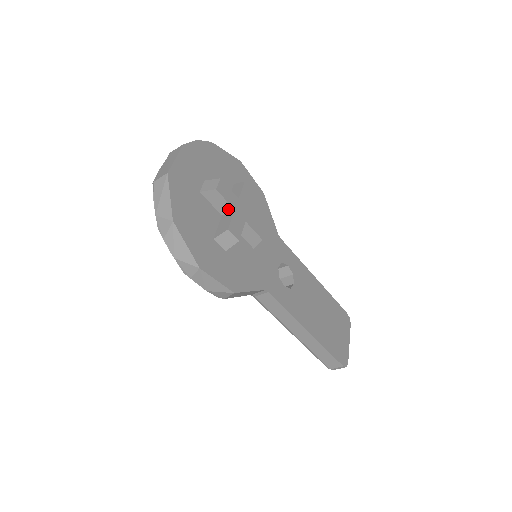
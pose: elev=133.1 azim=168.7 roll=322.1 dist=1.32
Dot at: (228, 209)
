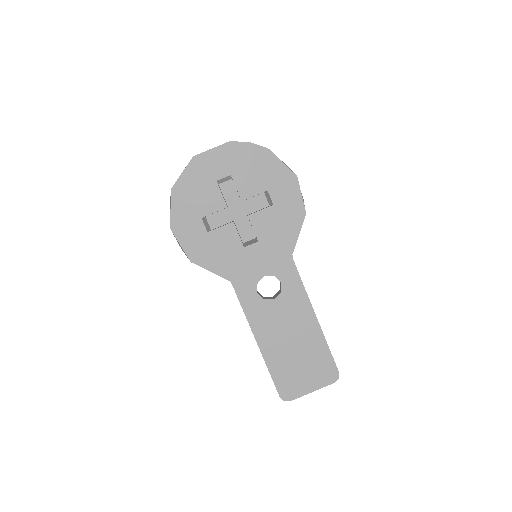
Dot at: (227, 204)
